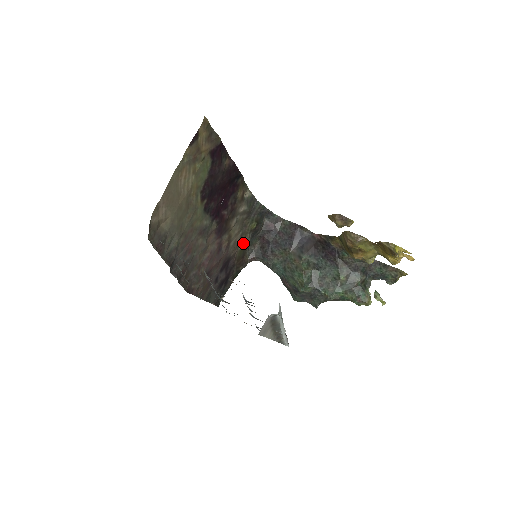
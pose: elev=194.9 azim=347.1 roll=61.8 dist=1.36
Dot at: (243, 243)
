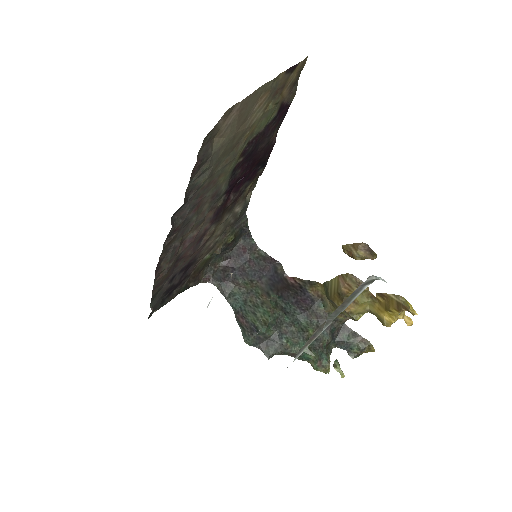
Dot at: (211, 253)
